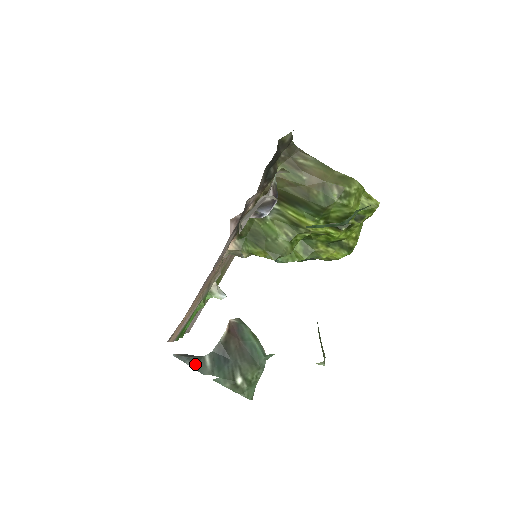
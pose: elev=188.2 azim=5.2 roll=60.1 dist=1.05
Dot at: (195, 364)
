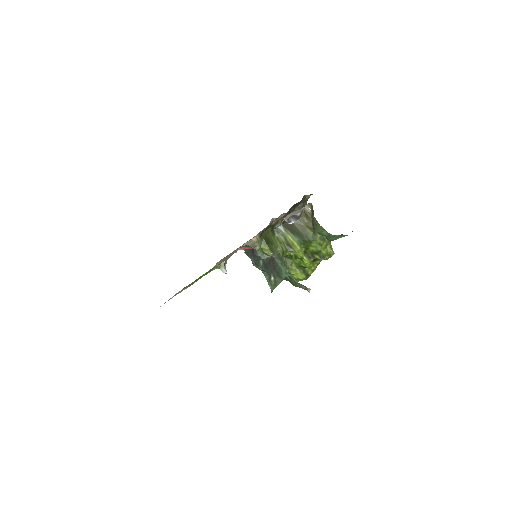
Dot at: (255, 261)
